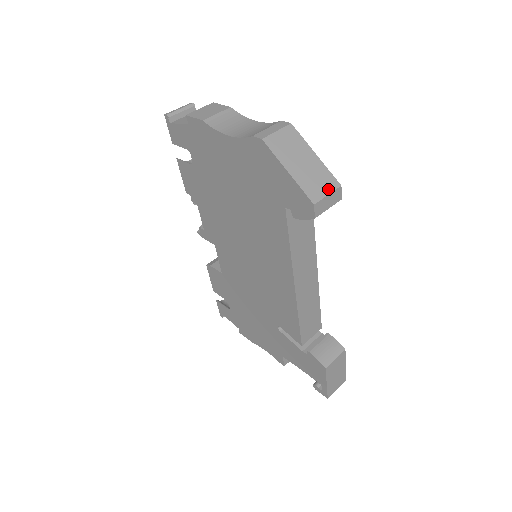
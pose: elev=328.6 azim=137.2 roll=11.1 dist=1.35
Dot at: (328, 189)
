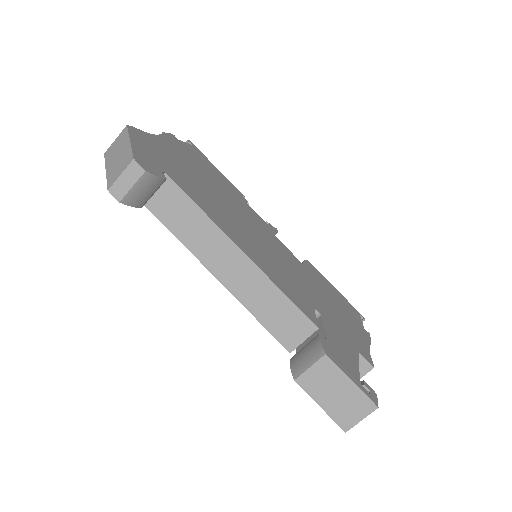
Dot at: (123, 169)
